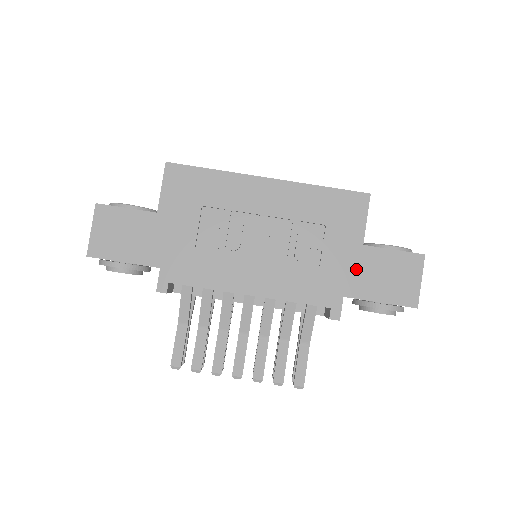
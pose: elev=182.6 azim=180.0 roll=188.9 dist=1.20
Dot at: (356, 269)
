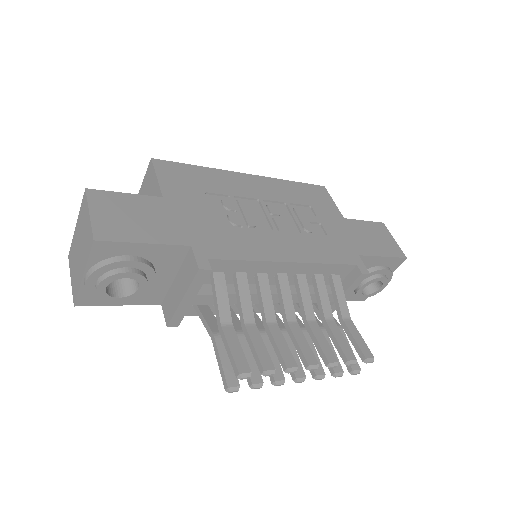
Dot at: (352, 235)
